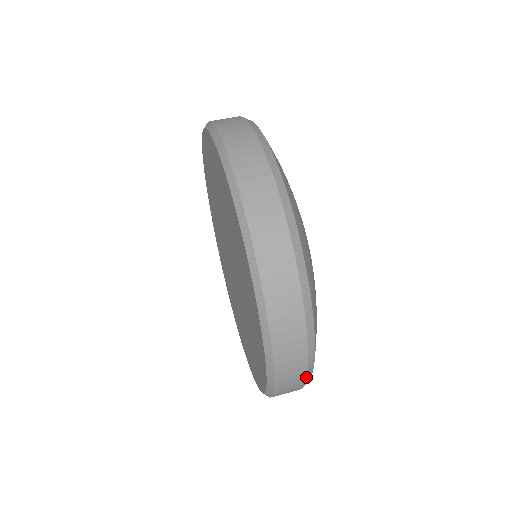
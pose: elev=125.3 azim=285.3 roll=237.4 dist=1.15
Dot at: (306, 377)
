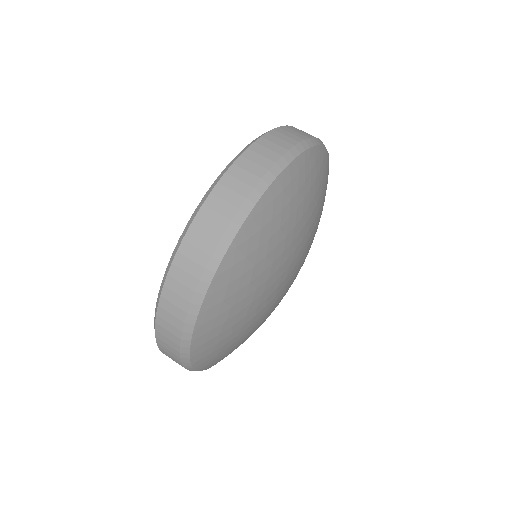
Dot at: (195, 292)
